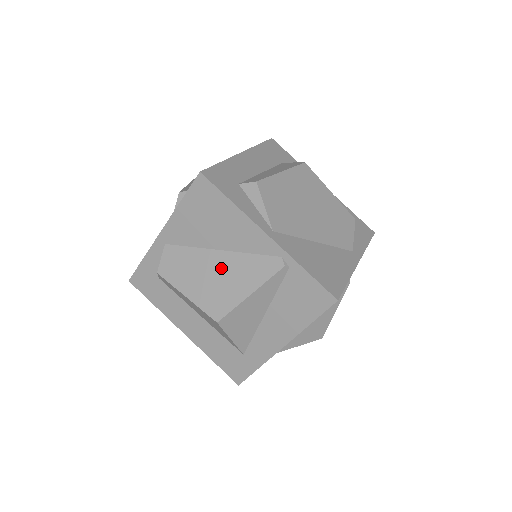
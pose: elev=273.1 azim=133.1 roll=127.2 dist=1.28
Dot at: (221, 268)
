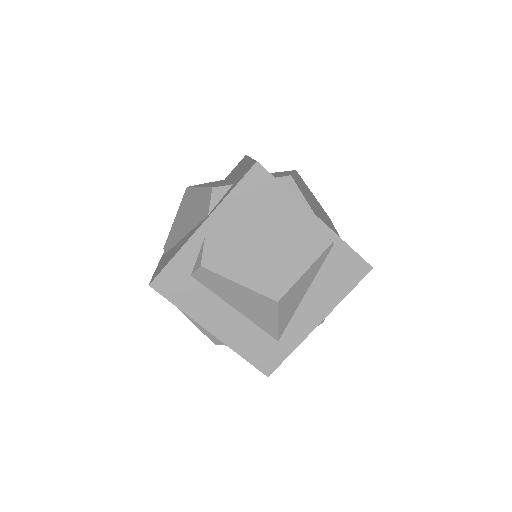
Dot at: (272, 252)
